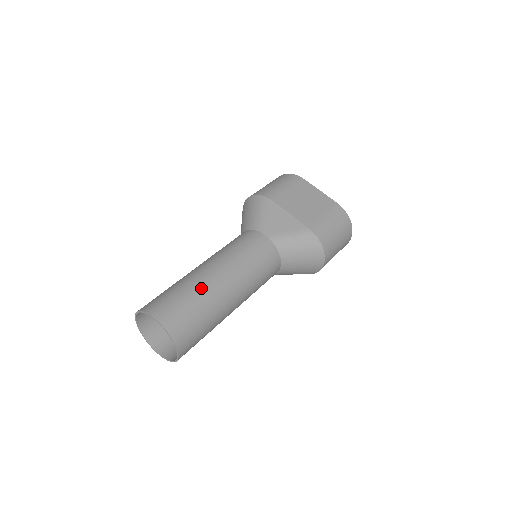
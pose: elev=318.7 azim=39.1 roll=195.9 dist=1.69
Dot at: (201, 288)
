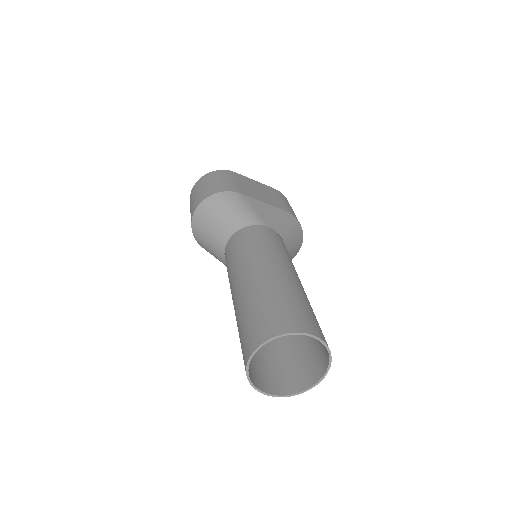
Dot at: (293, 288)
